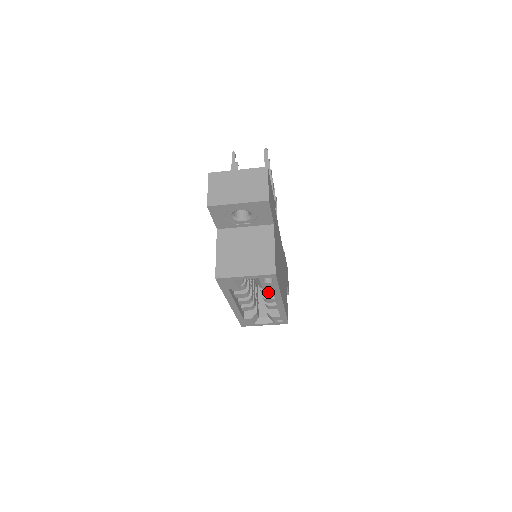
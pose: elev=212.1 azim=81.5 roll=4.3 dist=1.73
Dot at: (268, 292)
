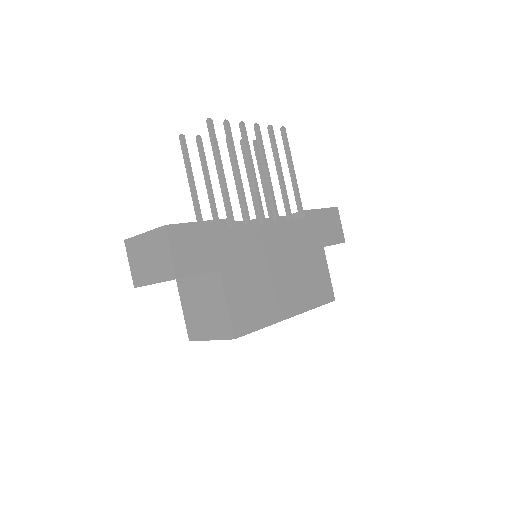
Dot at: occluded
